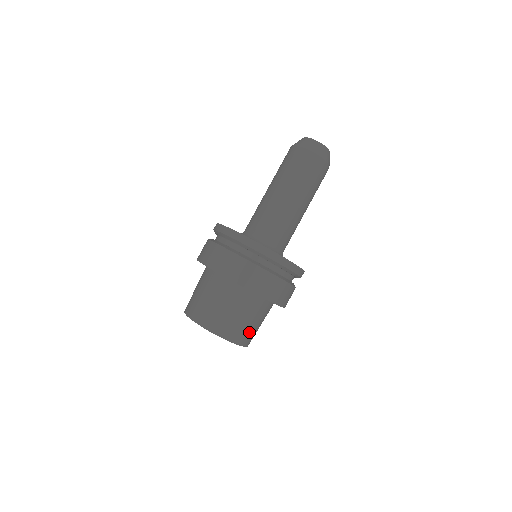
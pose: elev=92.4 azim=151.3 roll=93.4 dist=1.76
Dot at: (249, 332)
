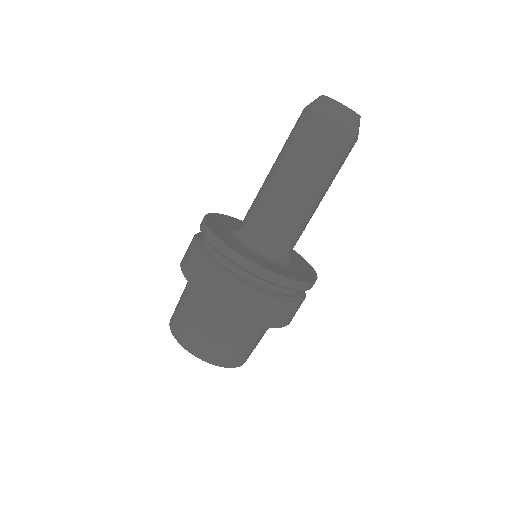
Dot at: (238, 353)
